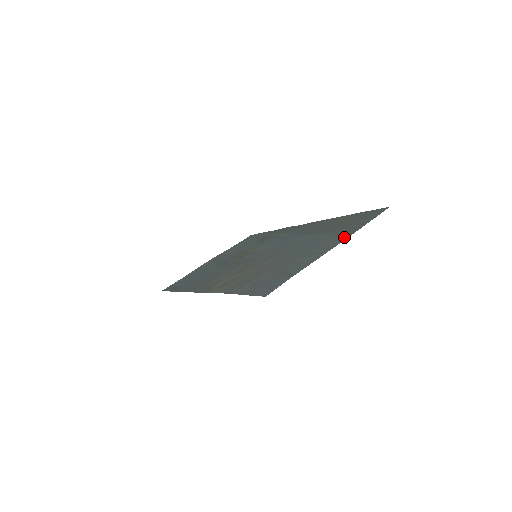
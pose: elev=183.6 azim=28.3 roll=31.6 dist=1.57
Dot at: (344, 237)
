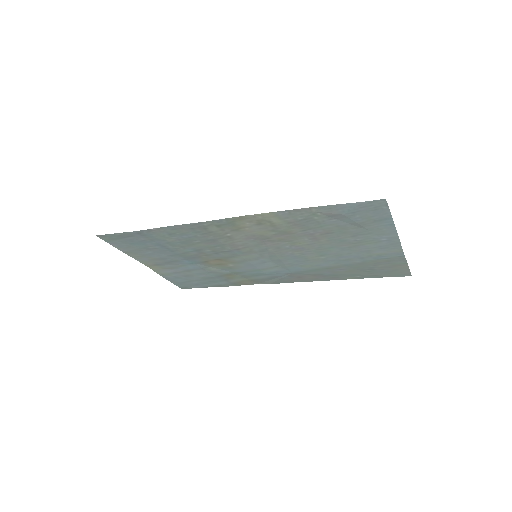
Dot at: (397, 253)
